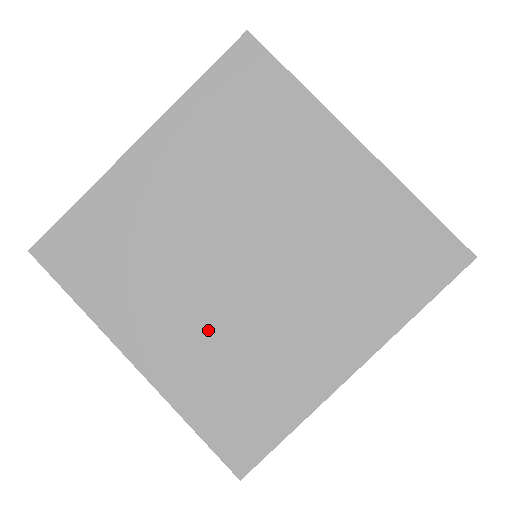
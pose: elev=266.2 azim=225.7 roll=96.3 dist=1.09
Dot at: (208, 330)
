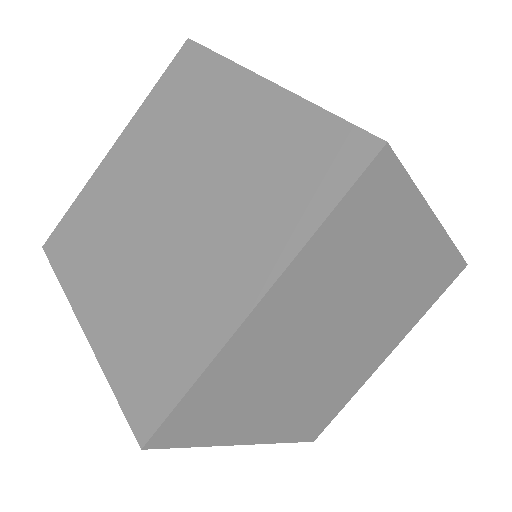
Dot at: (306, 394)
